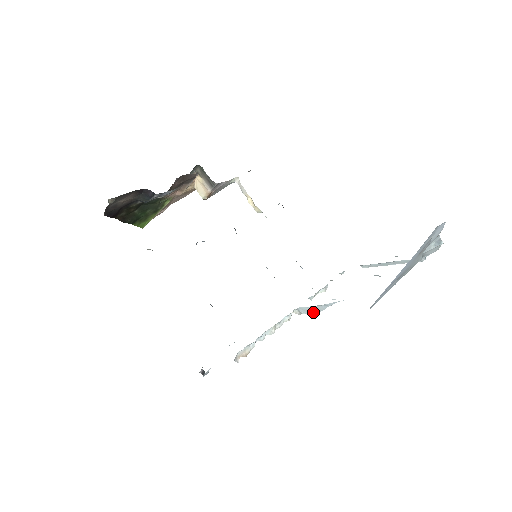
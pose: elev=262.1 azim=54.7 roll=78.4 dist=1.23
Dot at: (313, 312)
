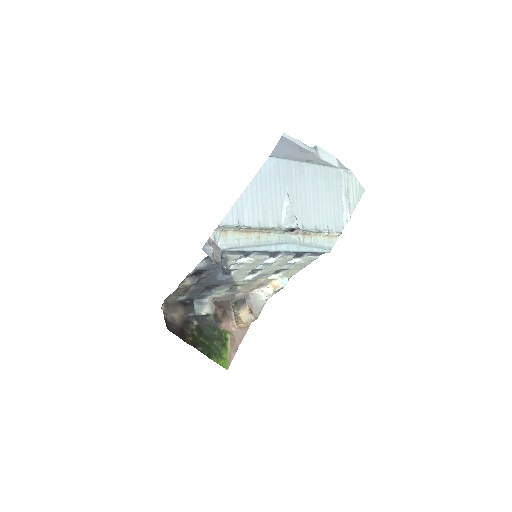
Dot at: (292, 218)
